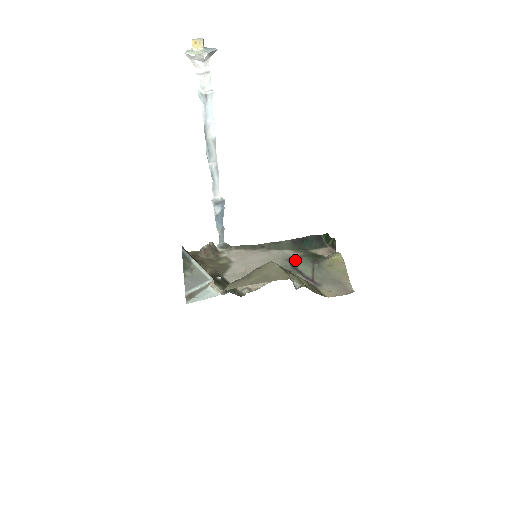
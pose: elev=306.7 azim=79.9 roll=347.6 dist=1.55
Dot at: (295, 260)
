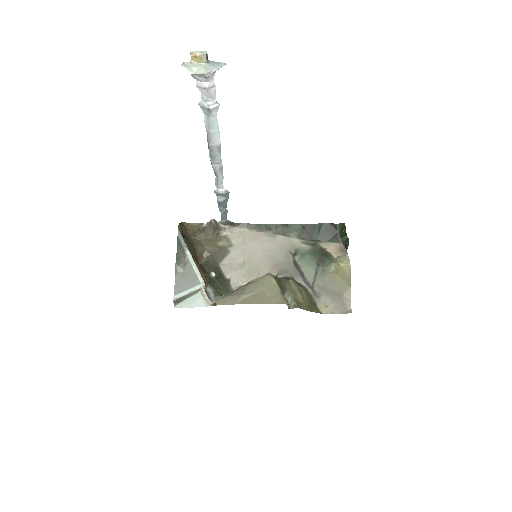
Dot at: (300, 256)
